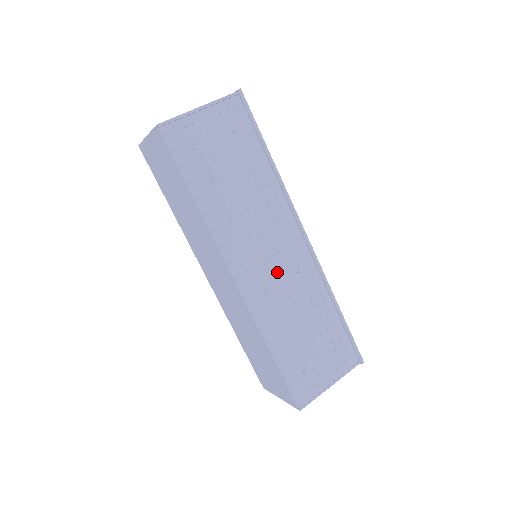
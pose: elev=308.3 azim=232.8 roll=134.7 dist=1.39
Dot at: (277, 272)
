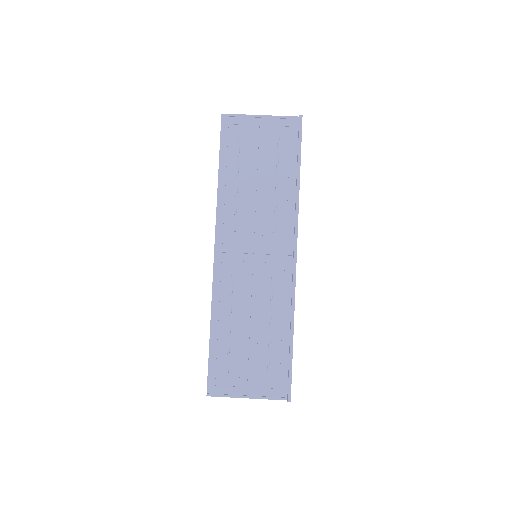
Dot at: (253, 269)
